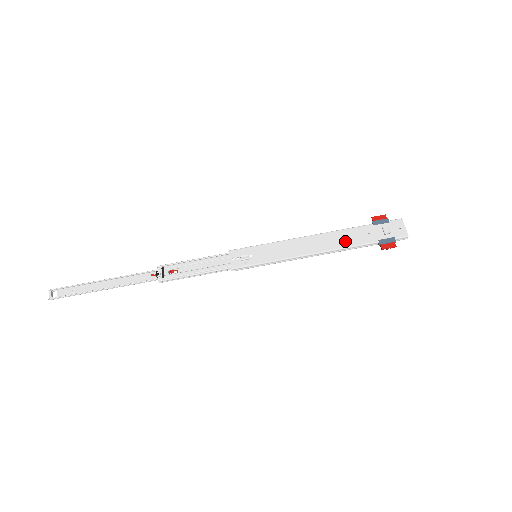
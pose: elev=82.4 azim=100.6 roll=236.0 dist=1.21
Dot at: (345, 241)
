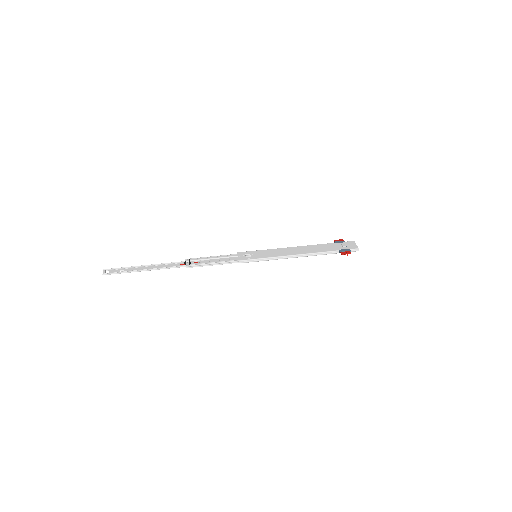
Dot at: (317, 250)
